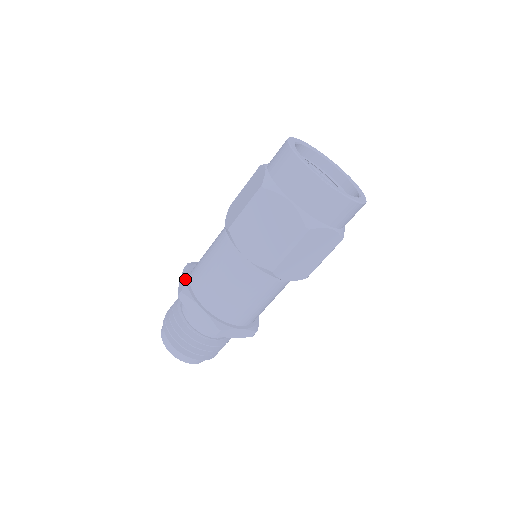
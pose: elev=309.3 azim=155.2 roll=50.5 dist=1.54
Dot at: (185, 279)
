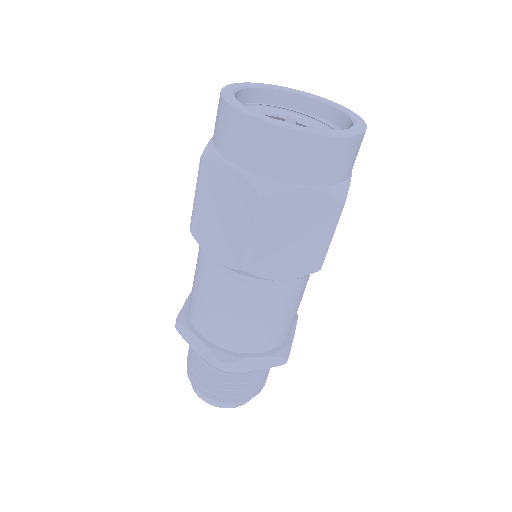
Dot at: (184, 304)
